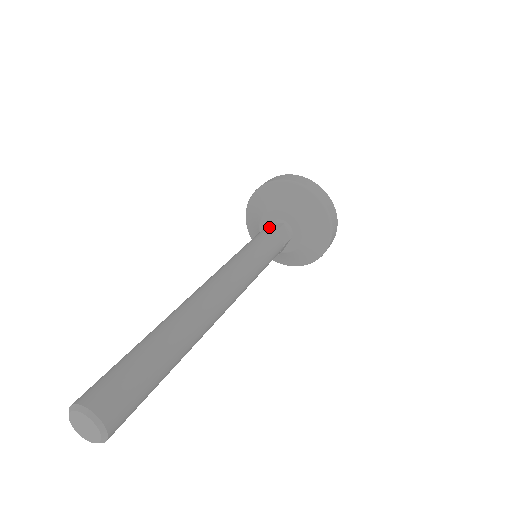
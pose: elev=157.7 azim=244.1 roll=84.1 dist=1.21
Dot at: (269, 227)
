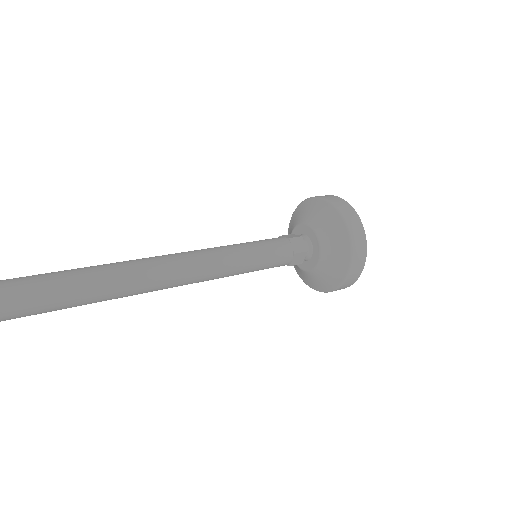
Dot at: (284, 236)
